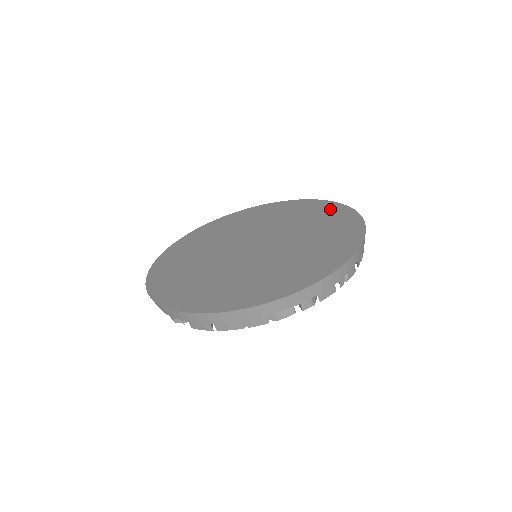
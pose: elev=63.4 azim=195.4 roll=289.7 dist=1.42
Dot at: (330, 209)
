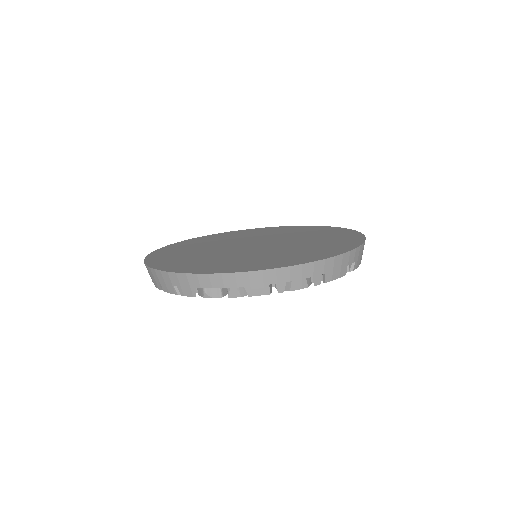
Dot at: (348, 237)
